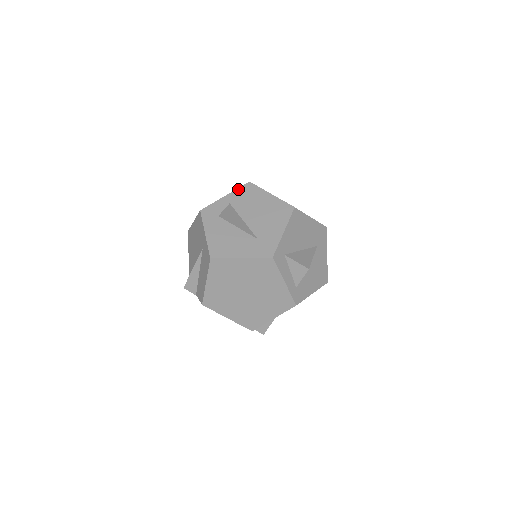
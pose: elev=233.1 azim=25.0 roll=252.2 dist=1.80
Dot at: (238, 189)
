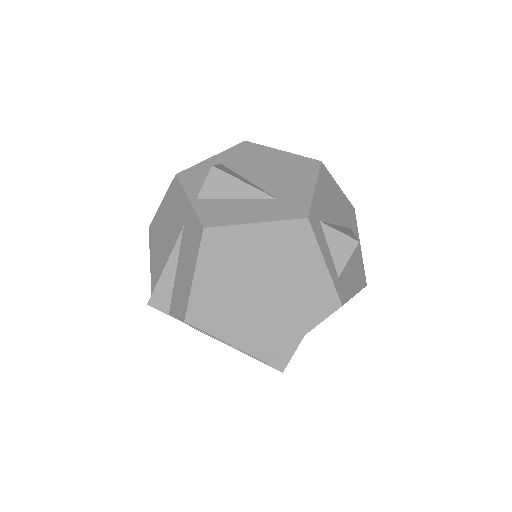
Dot at: (230, 149)
